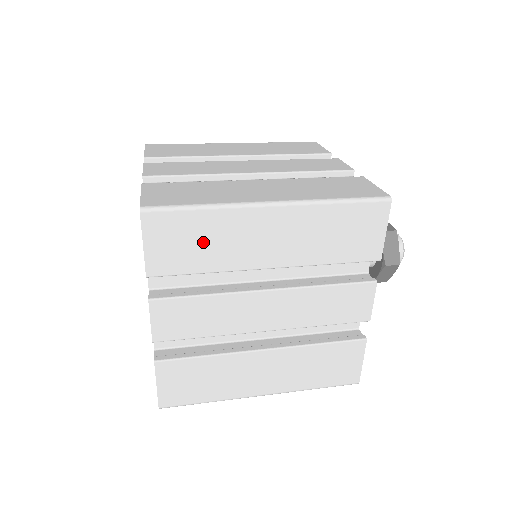
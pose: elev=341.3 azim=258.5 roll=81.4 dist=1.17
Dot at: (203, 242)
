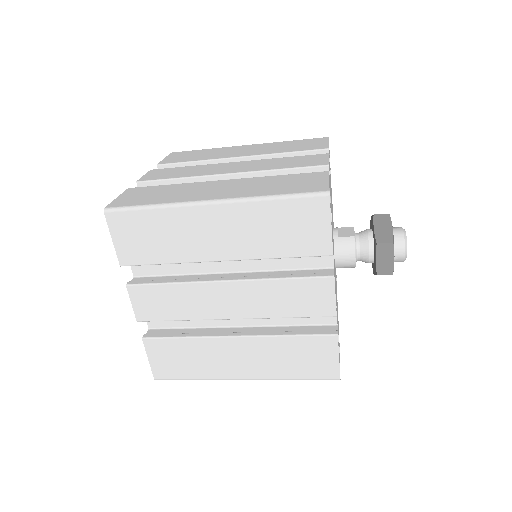
Dot at: (200, 155)
